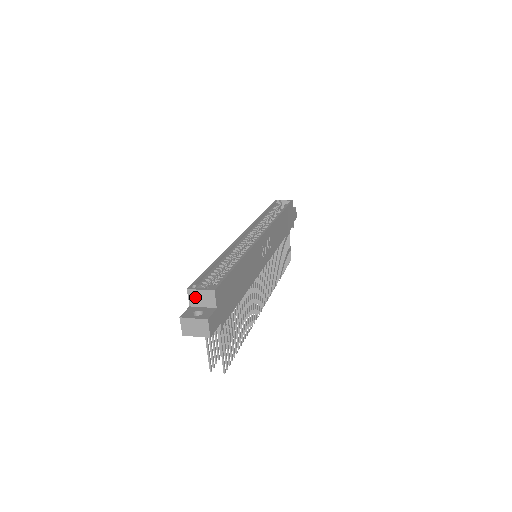
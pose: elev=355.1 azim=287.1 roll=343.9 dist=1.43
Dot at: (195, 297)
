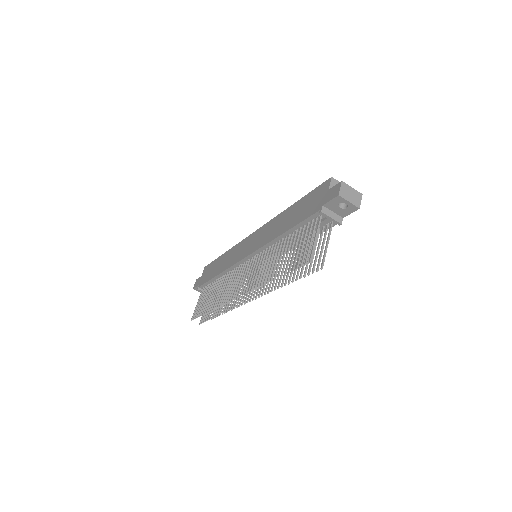
Dot at: occluded
